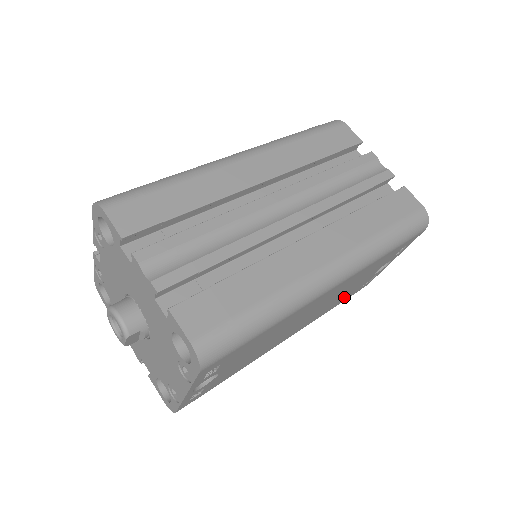
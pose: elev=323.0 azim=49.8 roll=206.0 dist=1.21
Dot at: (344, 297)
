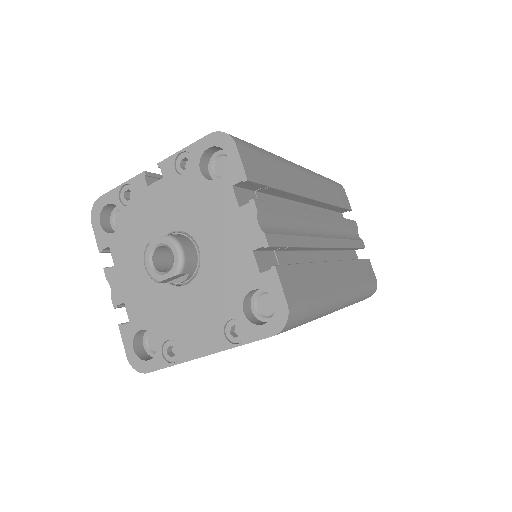
Dot at: occluded
